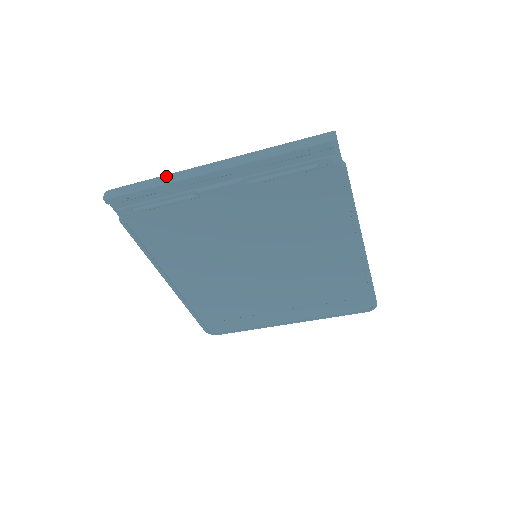
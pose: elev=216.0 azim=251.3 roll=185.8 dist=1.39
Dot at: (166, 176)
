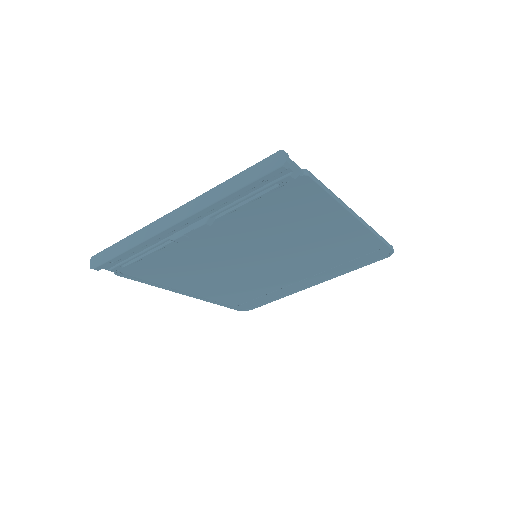
Dot at: (137, 233)
